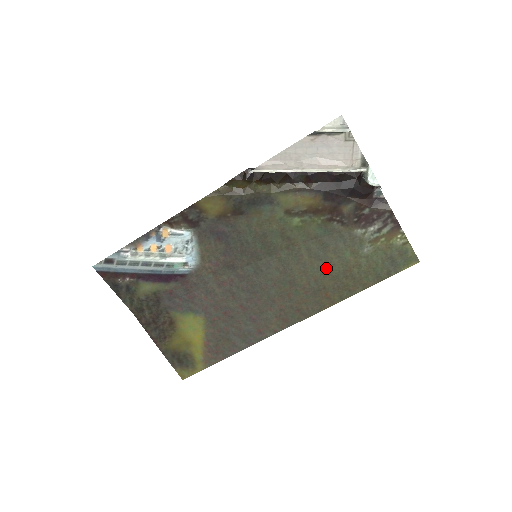
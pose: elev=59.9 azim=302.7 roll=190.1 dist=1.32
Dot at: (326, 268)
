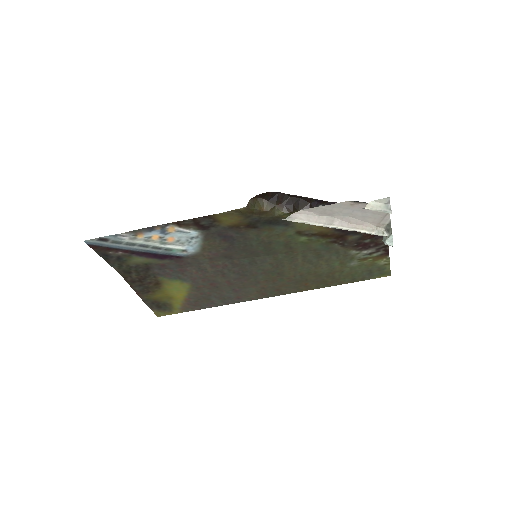
Dot at: (314, 269)
